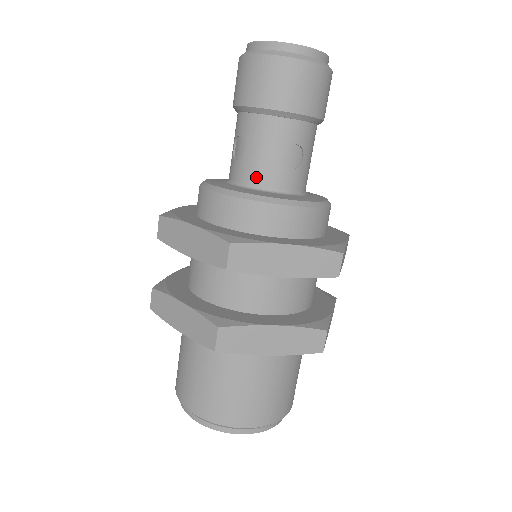
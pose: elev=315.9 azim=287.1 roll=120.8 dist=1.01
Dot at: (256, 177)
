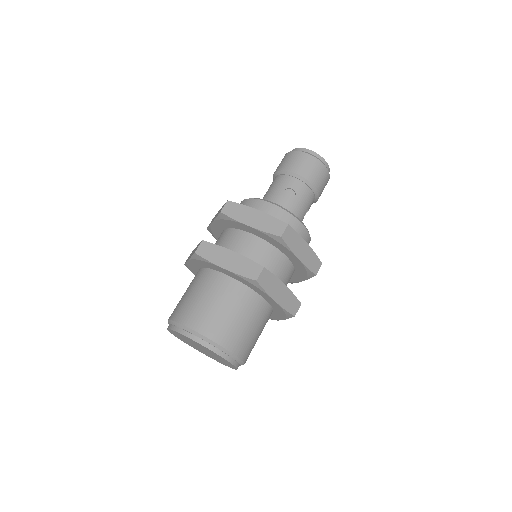
Dot at: occluded
